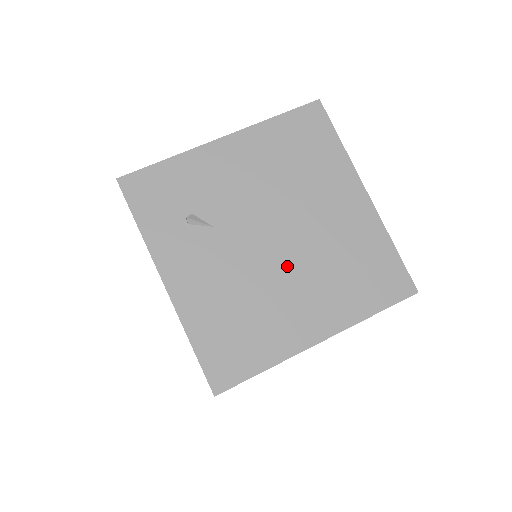
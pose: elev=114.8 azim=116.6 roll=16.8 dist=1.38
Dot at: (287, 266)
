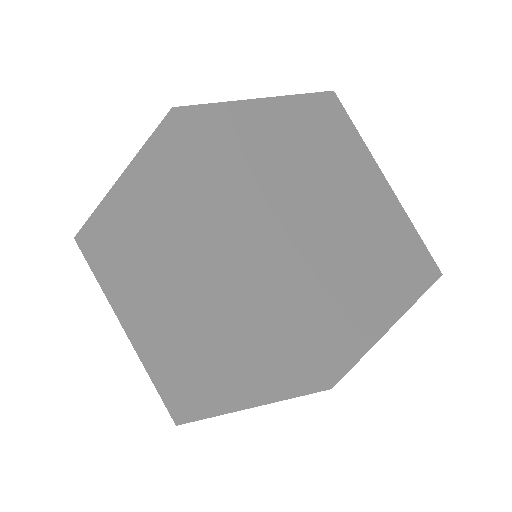
Dot at: occluded
